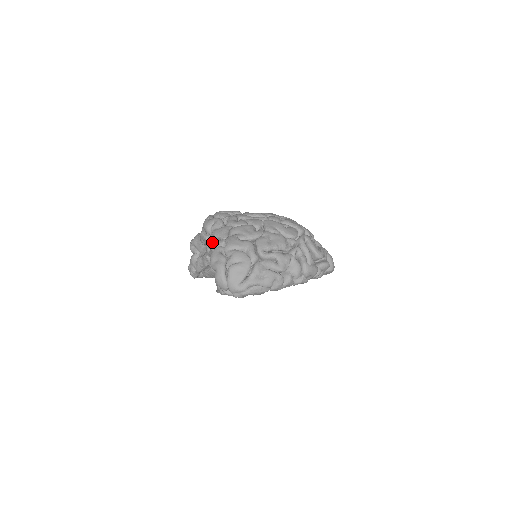
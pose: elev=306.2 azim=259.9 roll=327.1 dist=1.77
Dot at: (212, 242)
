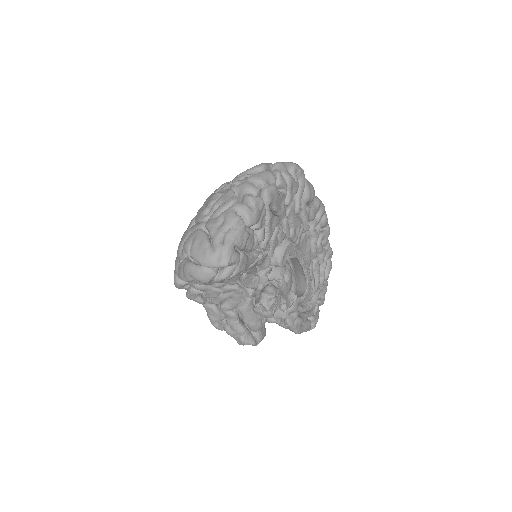
Dot at: occluded
